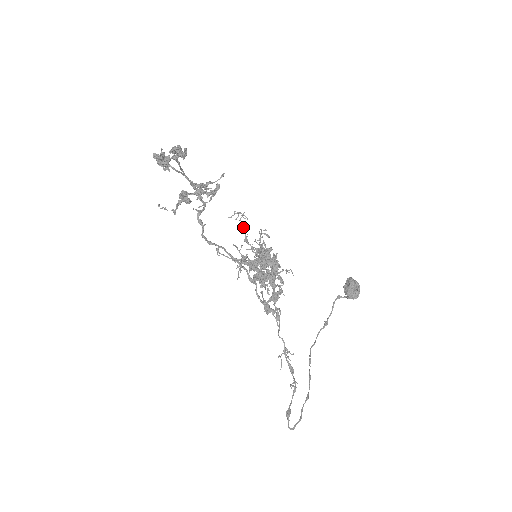
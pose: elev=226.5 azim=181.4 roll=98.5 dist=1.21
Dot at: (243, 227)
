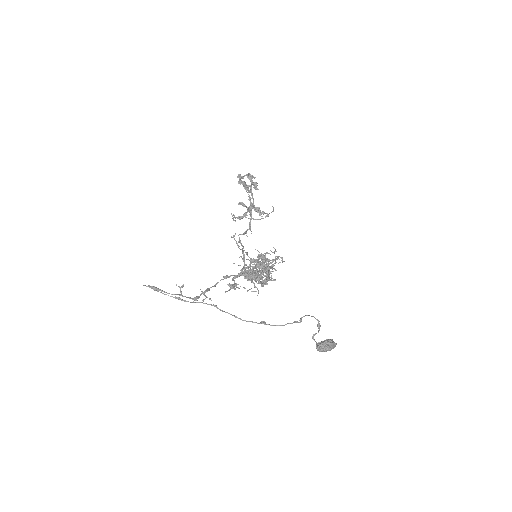
Dot at: (275, 262)
